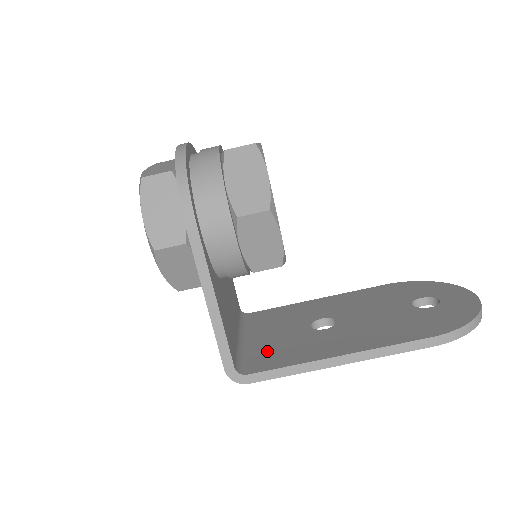
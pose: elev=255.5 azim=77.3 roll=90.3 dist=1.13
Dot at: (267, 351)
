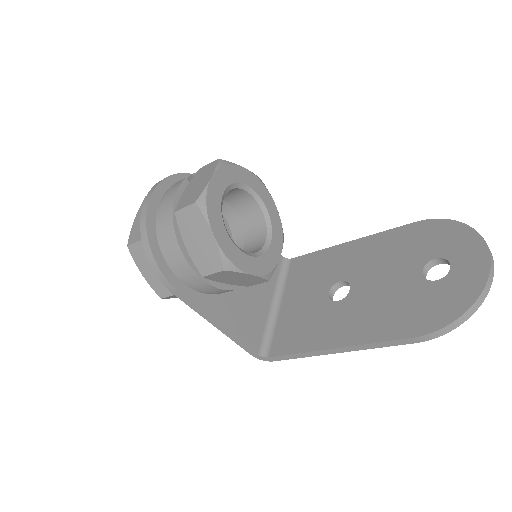
Dot at: (289, 327)
